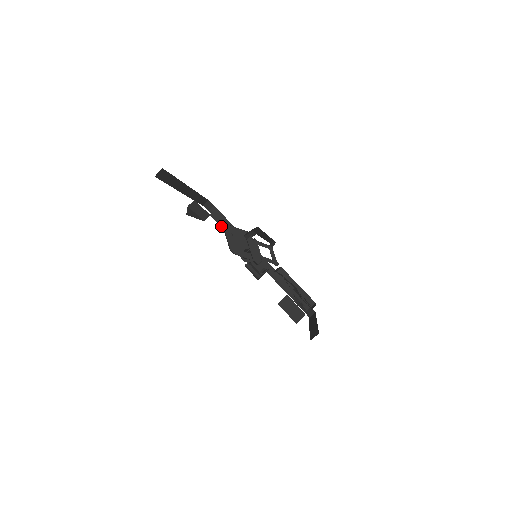
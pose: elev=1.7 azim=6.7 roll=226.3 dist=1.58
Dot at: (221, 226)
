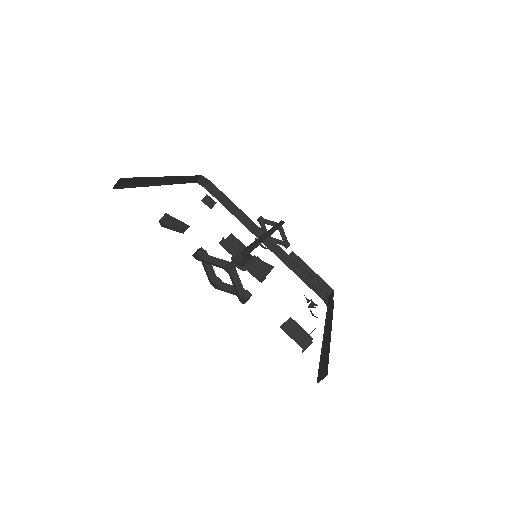
Dot at: (197, 253)
